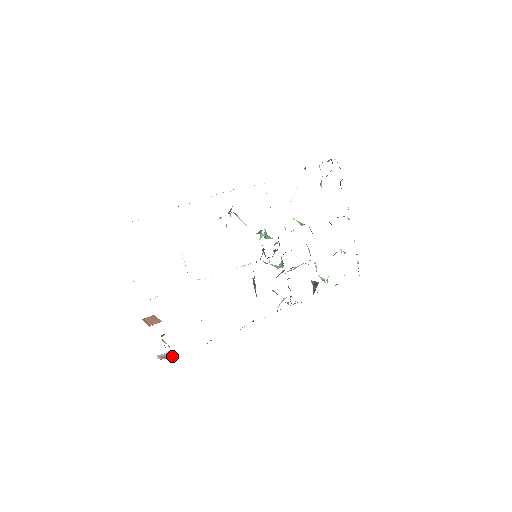
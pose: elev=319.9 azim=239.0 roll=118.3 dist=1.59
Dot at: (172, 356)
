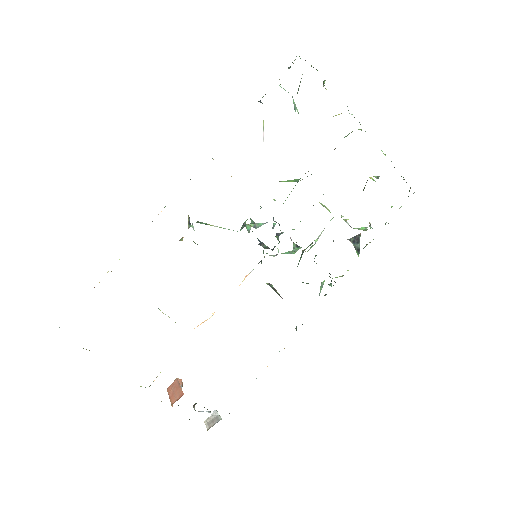
Dot at: (219, 417)
